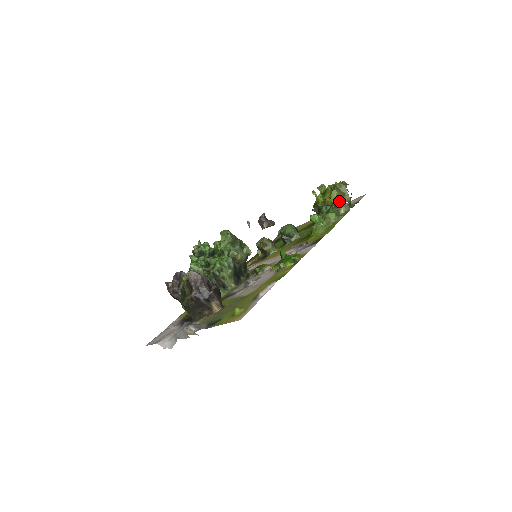
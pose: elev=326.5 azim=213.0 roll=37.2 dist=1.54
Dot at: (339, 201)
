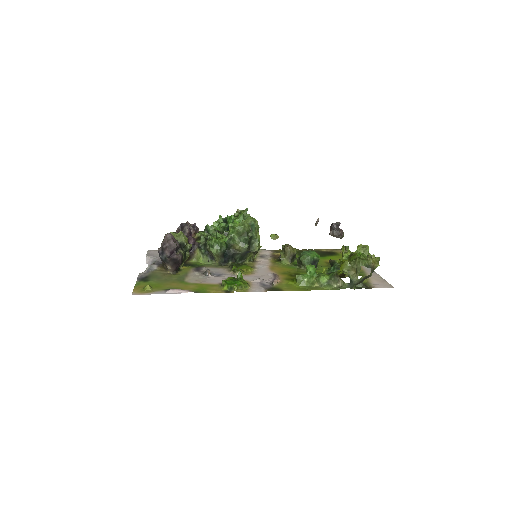
Dot at: (338, 274)
